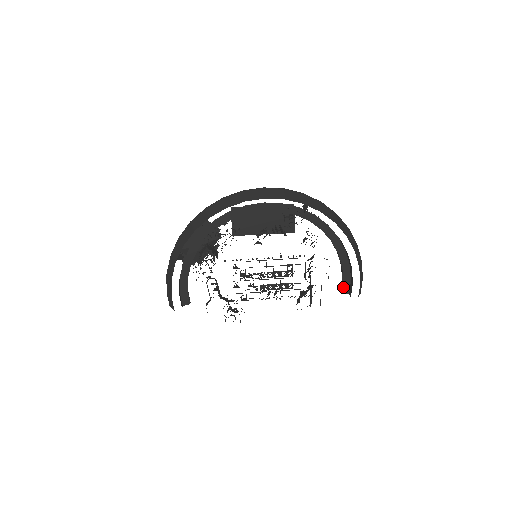
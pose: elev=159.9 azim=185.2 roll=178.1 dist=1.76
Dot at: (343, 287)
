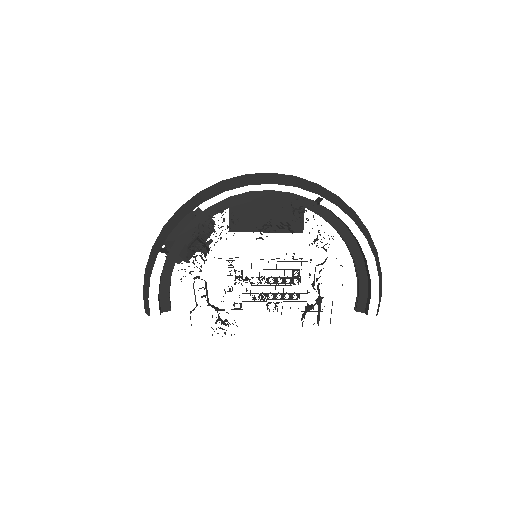
Dot at: (358, 303)
